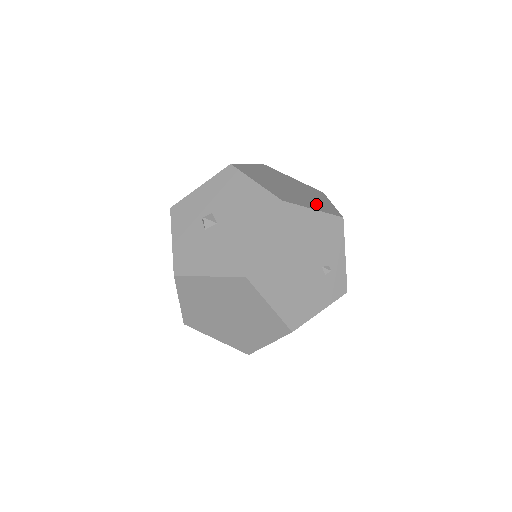
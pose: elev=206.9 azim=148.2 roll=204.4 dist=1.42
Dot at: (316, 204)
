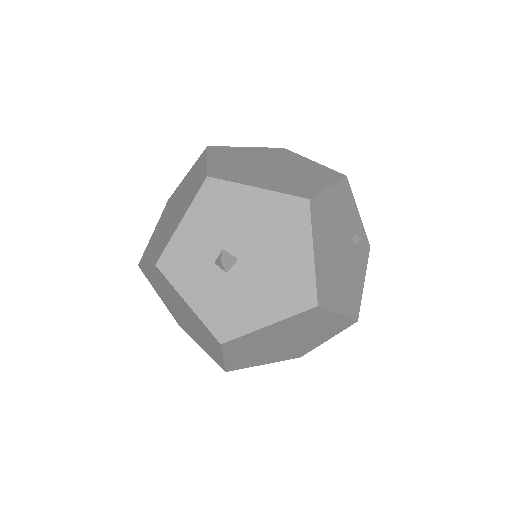
Dot at: (316, 175)
